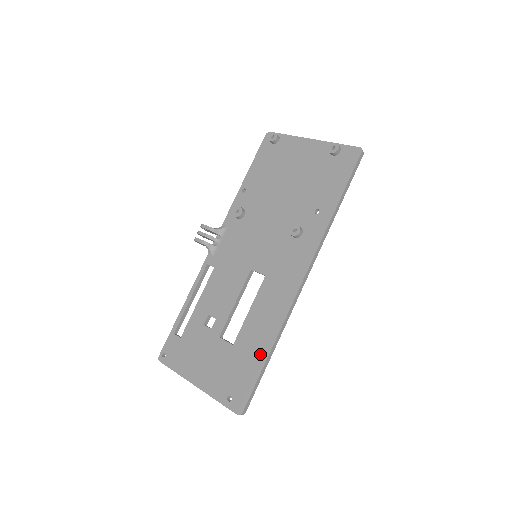
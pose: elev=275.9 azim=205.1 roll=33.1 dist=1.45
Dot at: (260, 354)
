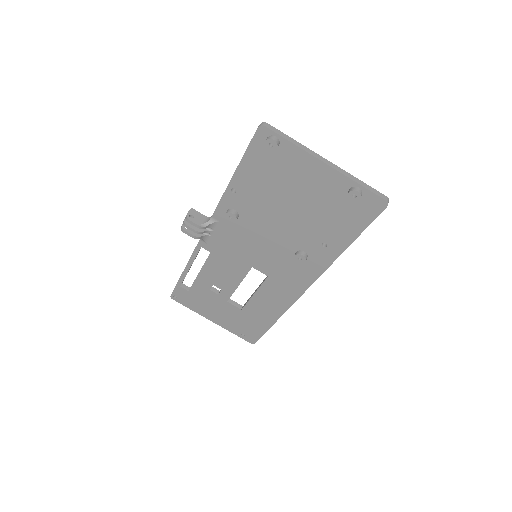
Dot at: (267, 321)
